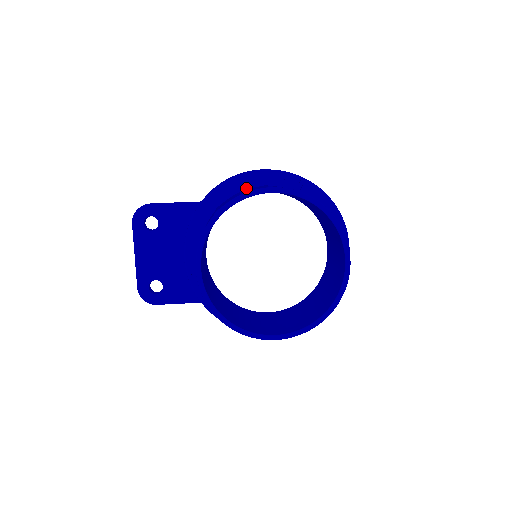
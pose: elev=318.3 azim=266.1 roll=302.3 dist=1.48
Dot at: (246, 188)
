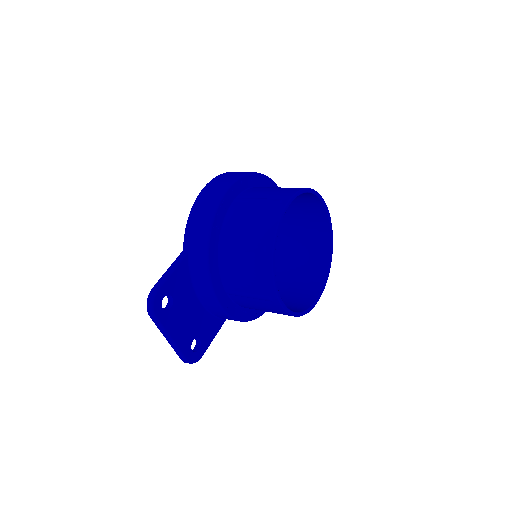
Dot at: (226, 212)
